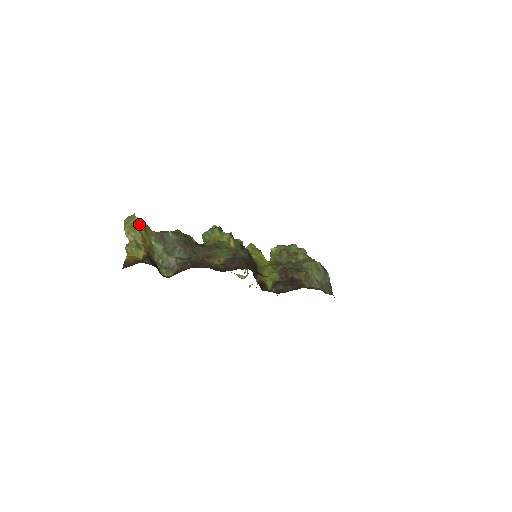
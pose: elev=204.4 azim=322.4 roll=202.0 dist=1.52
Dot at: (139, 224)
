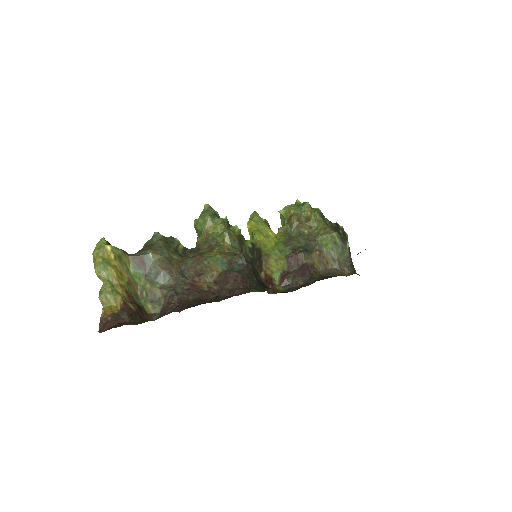
Dot at: (111, 254)
